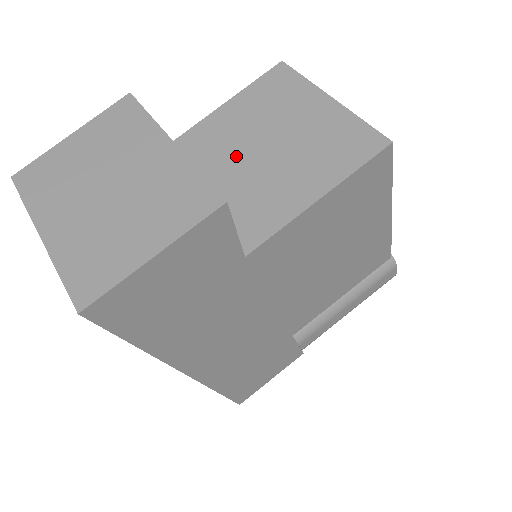
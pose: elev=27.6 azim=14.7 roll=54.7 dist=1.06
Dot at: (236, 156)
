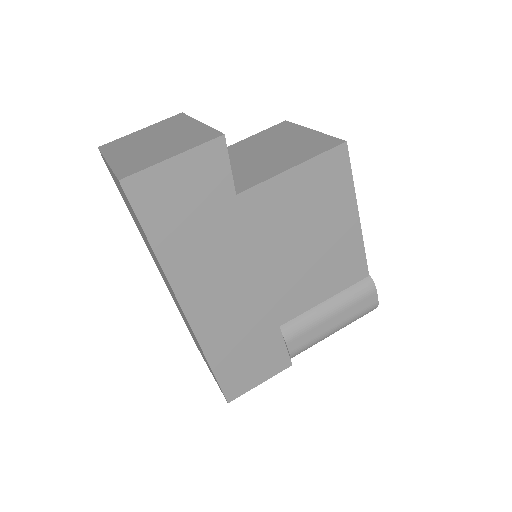
Dot at: (244, 158)
